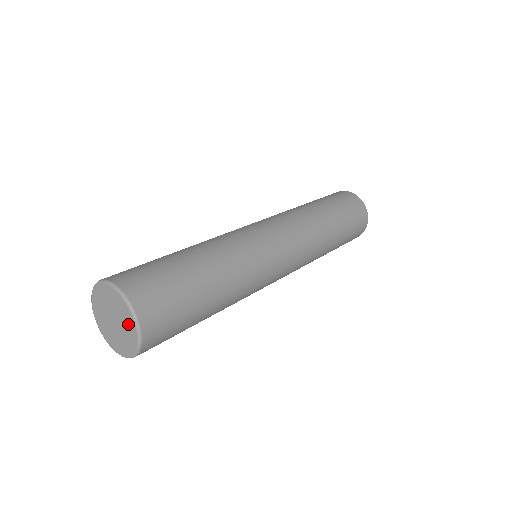
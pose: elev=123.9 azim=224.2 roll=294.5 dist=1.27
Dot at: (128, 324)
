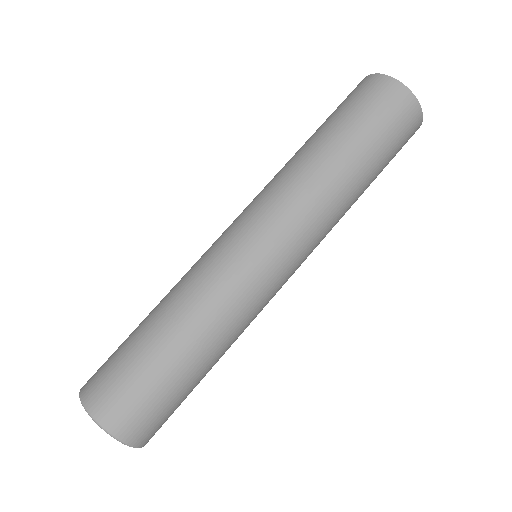
Dot at: occluded
